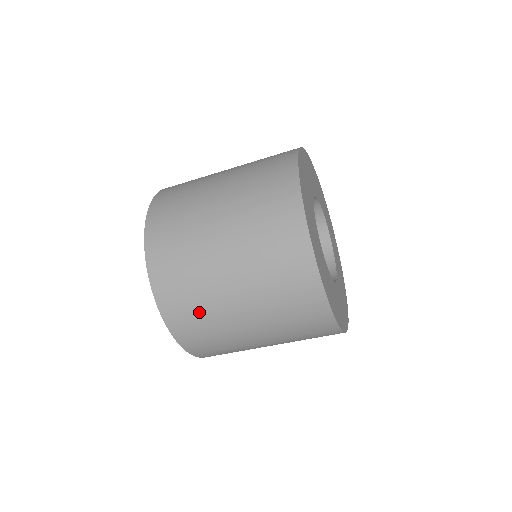
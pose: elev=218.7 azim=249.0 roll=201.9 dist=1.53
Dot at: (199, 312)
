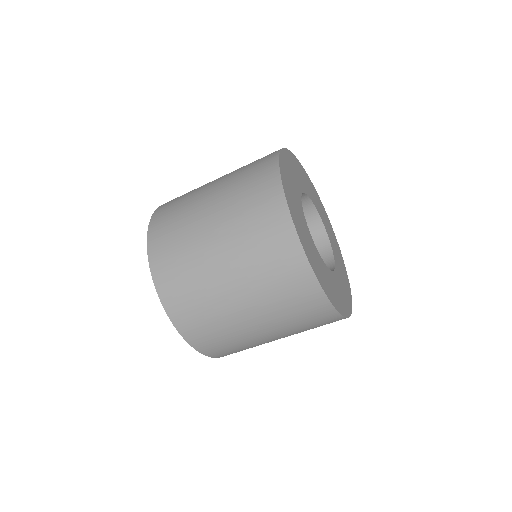
Dot at: (205, 314)
